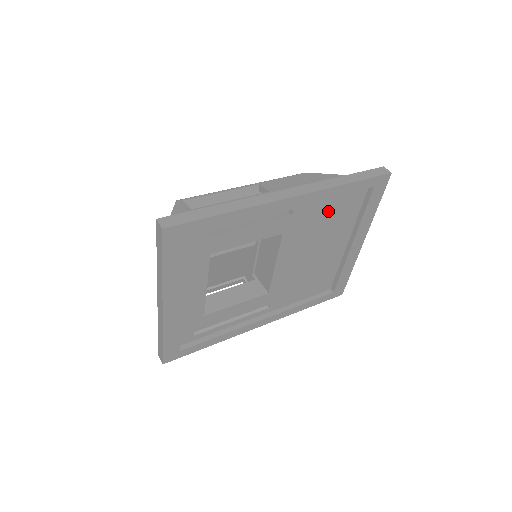
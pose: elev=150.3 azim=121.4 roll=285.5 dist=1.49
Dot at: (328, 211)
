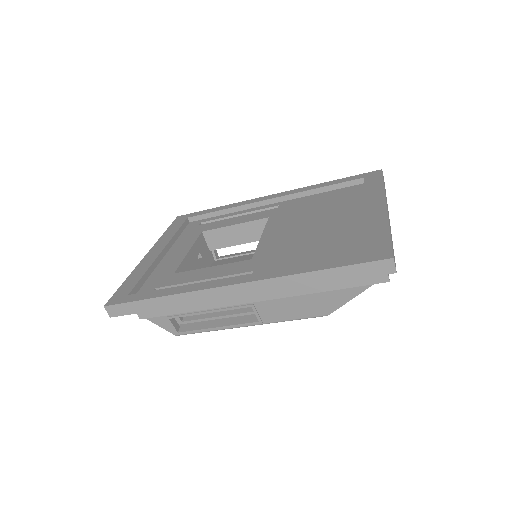
Dot at: (319, 202)
